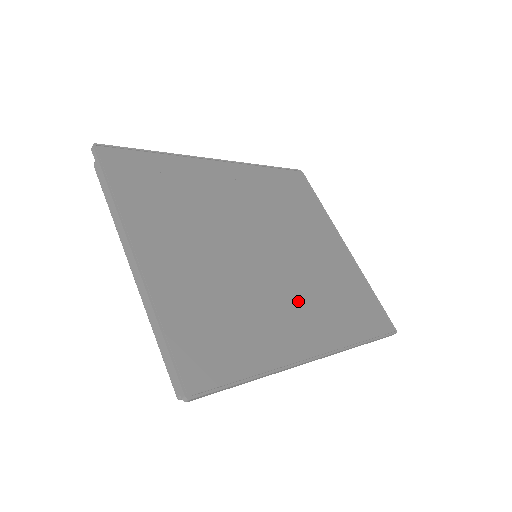
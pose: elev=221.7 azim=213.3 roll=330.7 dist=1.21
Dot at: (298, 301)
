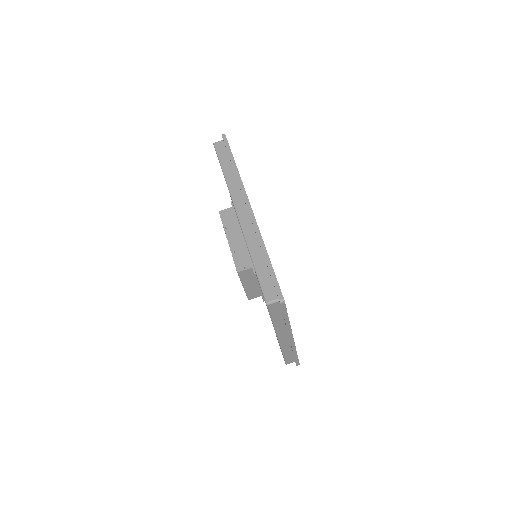
Dot at: occluded
